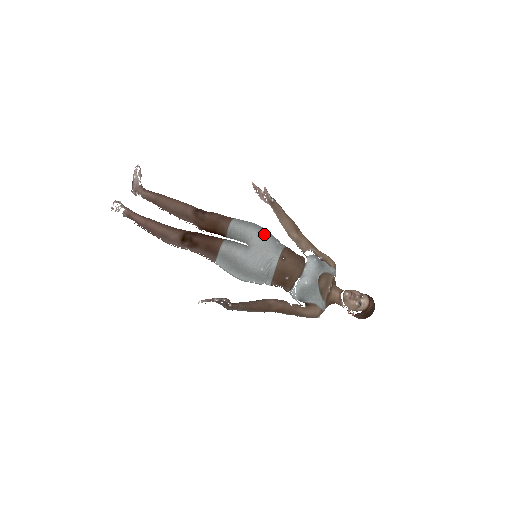
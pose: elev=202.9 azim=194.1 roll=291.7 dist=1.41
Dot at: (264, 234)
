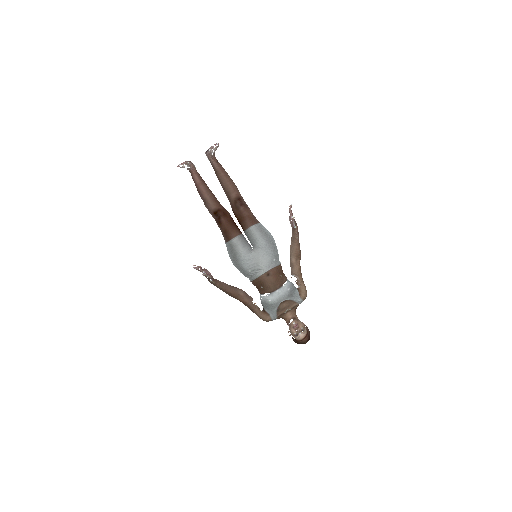
Dot at: (269, 249)
